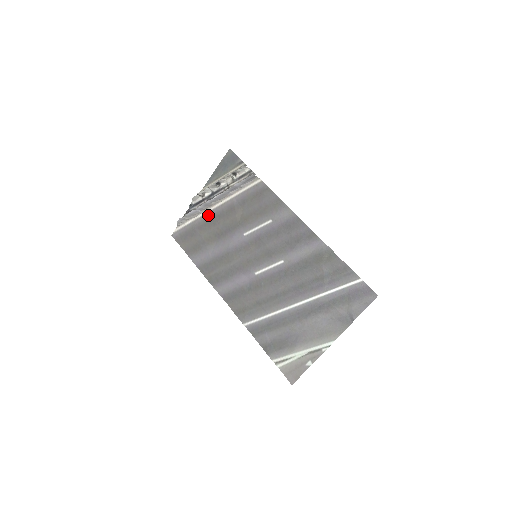
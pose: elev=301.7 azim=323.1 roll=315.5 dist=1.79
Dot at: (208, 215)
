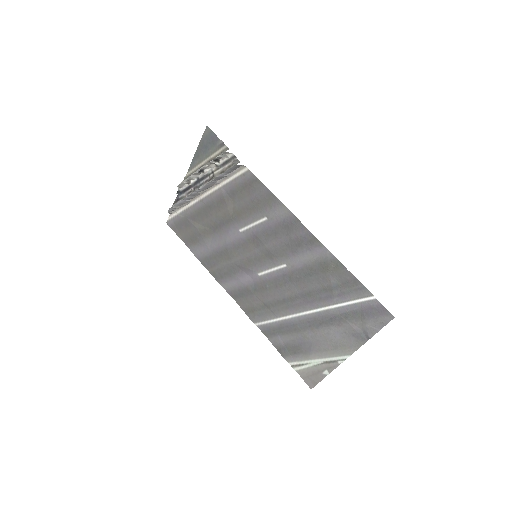
Dot at: (198, 205)
